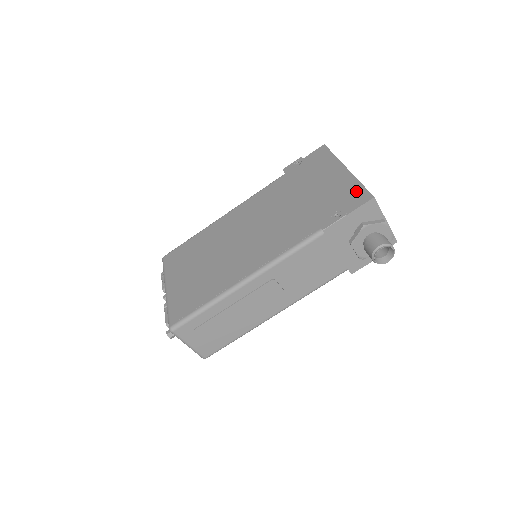
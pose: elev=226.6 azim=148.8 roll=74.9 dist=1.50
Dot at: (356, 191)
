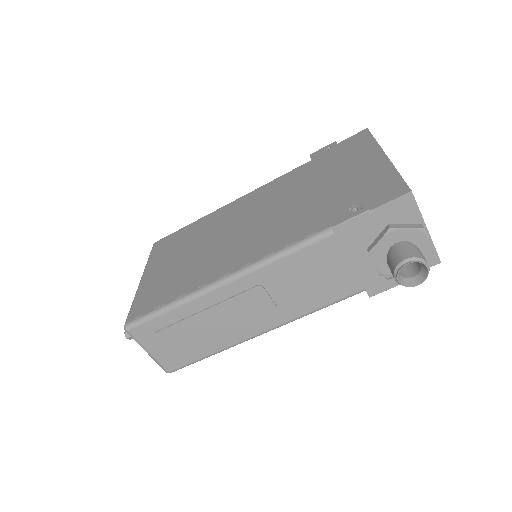
Dot at: (389, 182)
